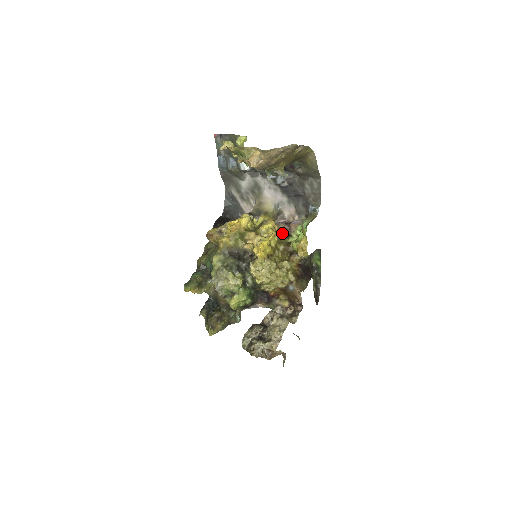
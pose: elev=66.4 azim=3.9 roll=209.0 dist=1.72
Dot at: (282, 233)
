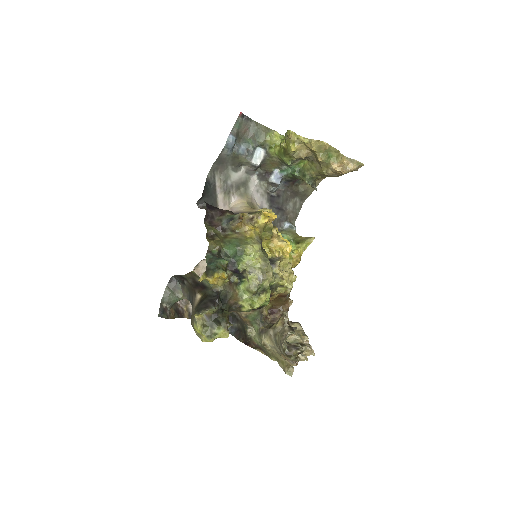
Dot at: occluded
